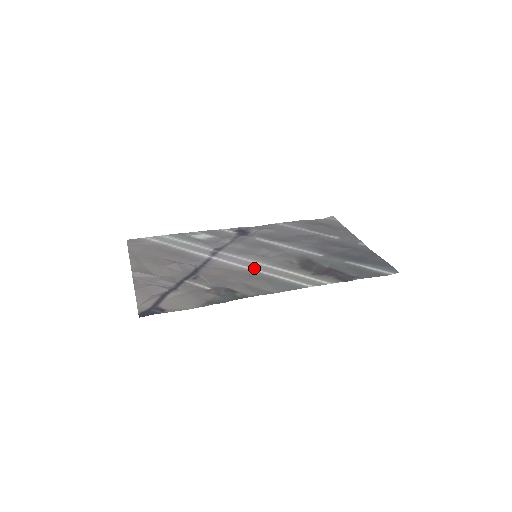
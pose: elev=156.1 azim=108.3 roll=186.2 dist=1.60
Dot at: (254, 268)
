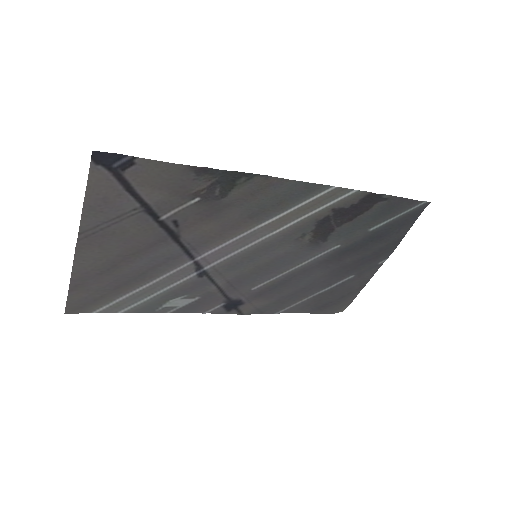
Dot at: (256, 230)
